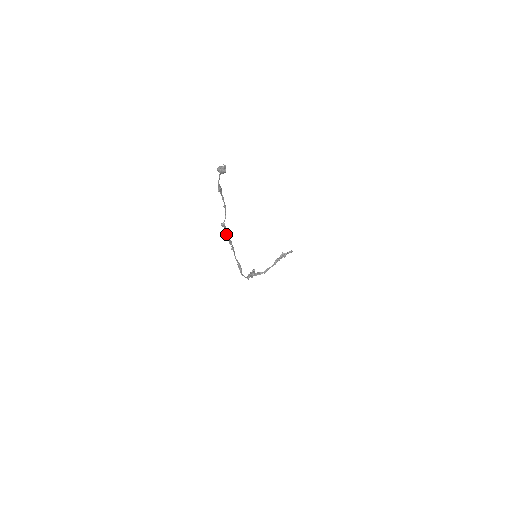
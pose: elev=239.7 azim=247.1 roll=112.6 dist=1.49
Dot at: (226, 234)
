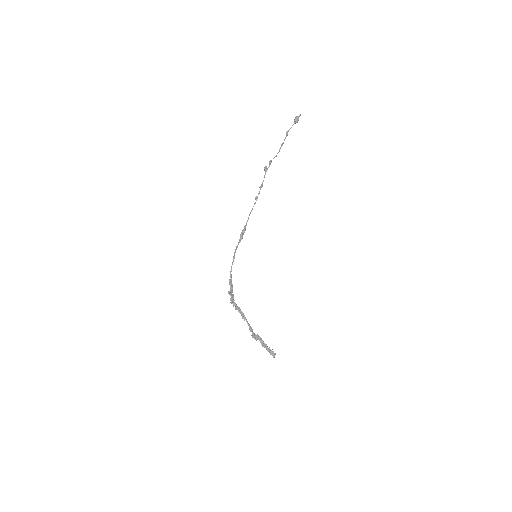
Dot at: (267, 168)
